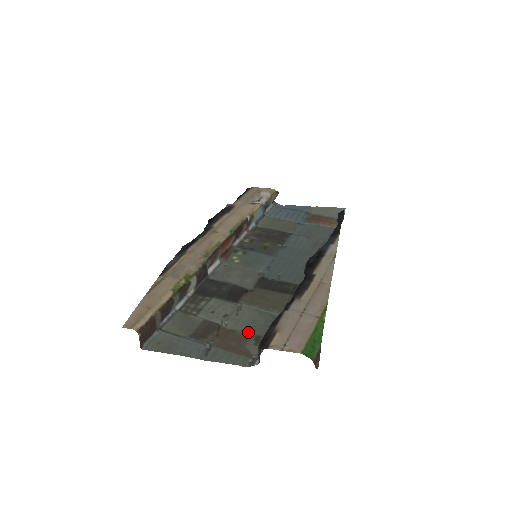
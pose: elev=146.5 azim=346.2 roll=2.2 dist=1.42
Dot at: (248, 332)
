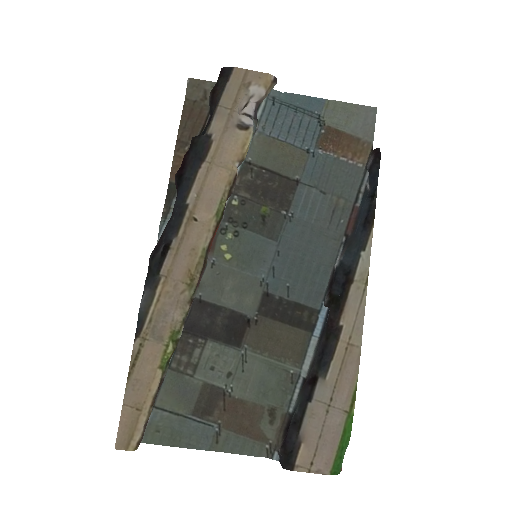
Dot at: (260, 403)
